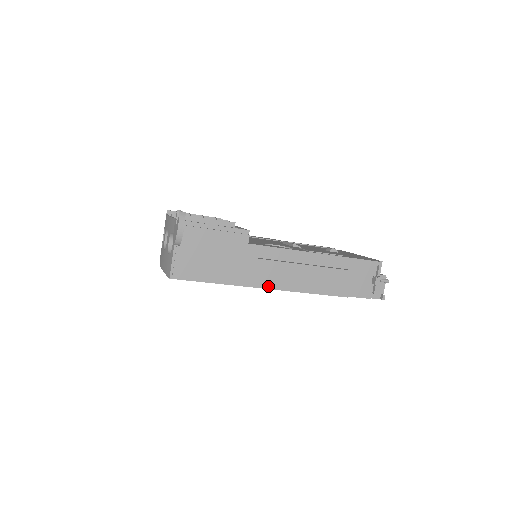
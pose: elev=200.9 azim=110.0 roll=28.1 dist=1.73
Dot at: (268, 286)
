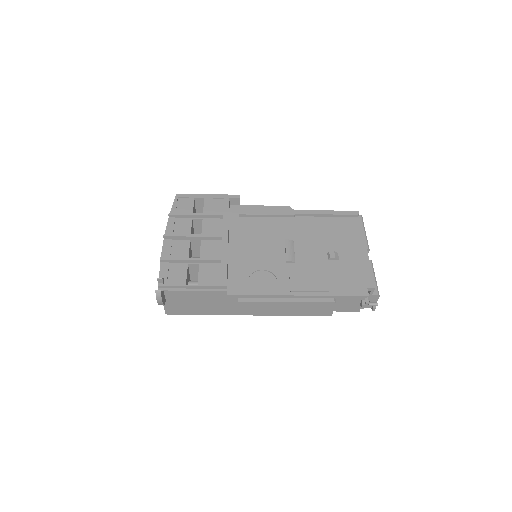
Dot at: (252, 314)
